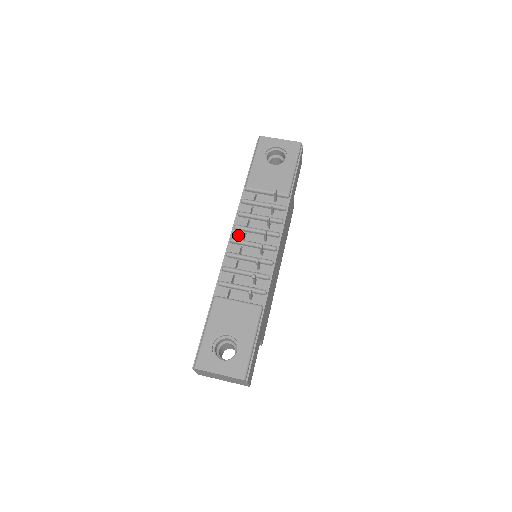
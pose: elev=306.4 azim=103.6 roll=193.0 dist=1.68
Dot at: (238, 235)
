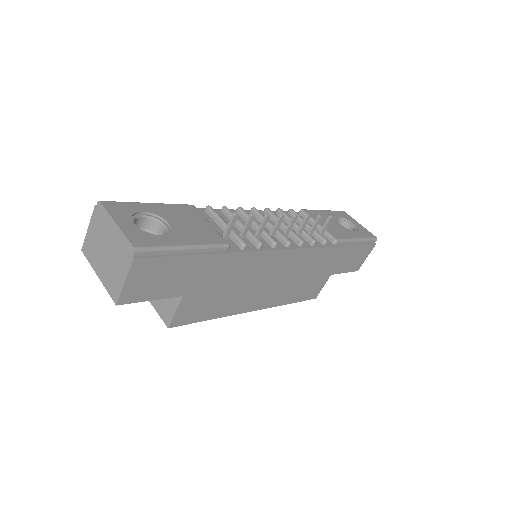
Dot at: occluded
